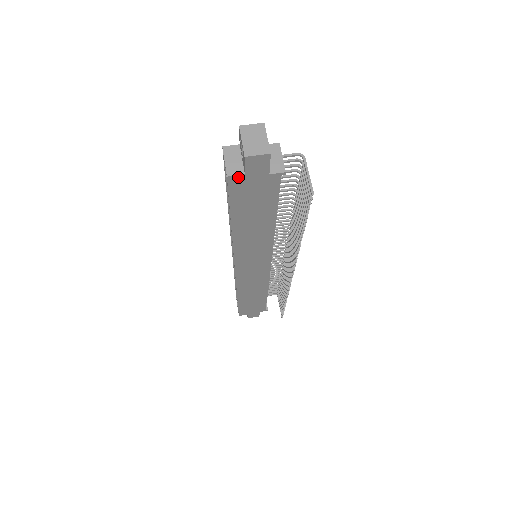
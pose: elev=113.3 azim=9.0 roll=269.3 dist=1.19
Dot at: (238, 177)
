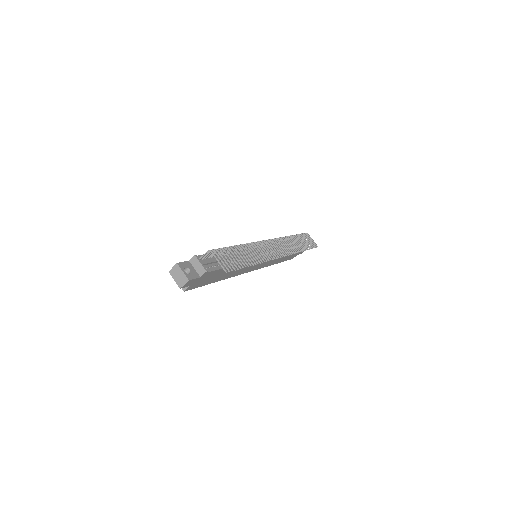
Dot at: (189, 288)
